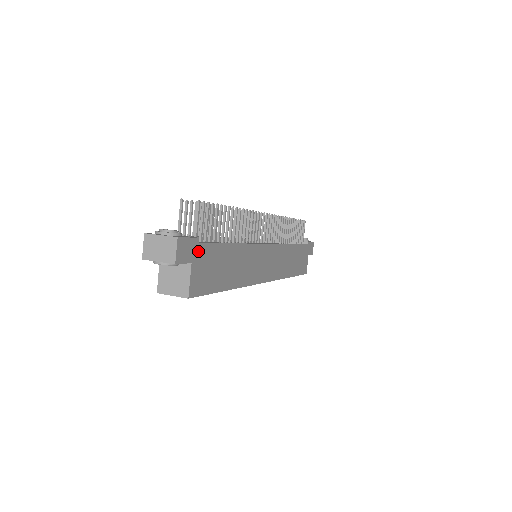
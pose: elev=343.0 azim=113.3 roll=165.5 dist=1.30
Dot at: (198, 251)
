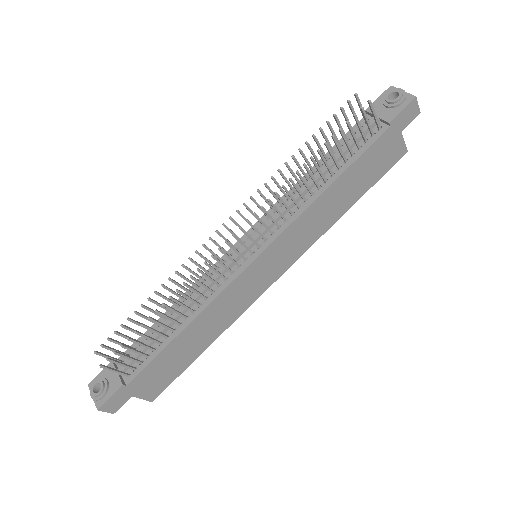
Dot at: (132, 387)
